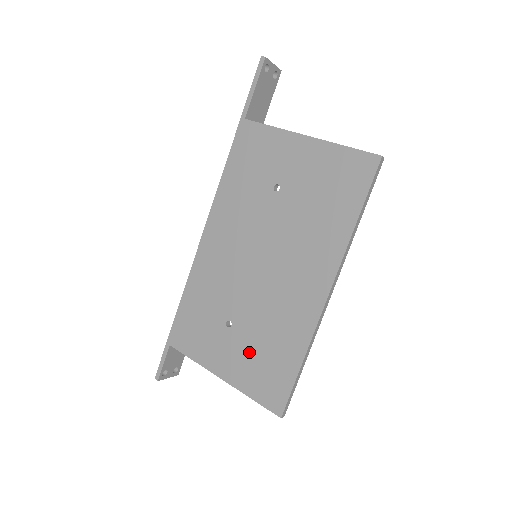
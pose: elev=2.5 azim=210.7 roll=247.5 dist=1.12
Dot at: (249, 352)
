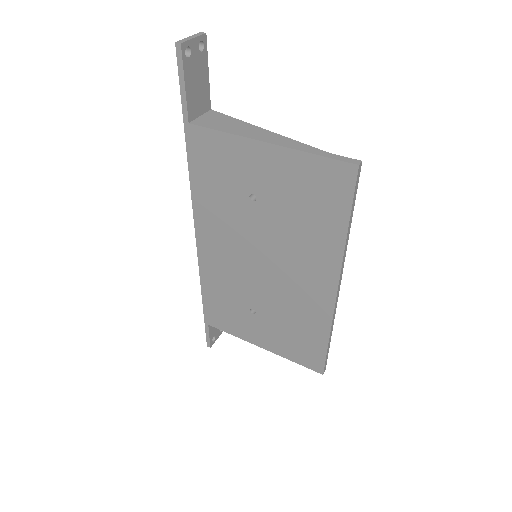
Dot at: (279, 332)
